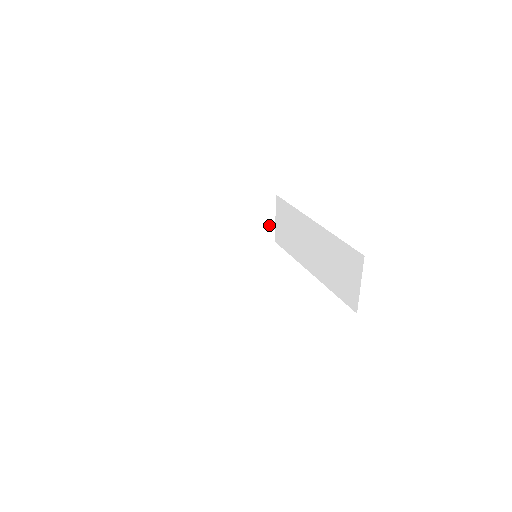
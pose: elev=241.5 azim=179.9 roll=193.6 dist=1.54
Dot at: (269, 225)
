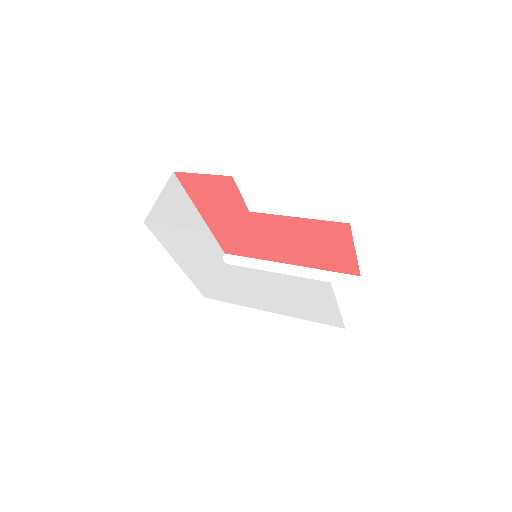
Dot at: occluded
